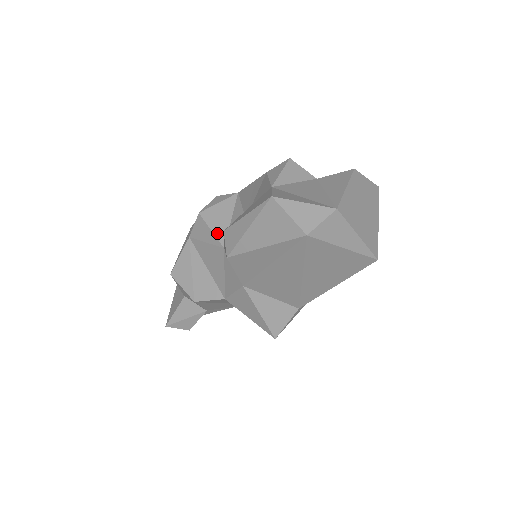
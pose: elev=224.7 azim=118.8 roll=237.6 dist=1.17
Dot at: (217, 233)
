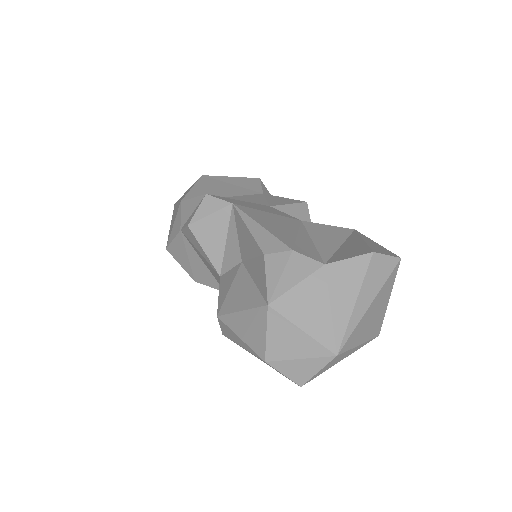
Dot at: (211, 257)
